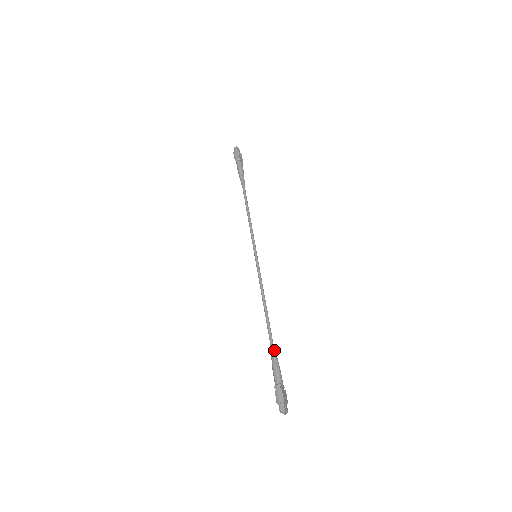
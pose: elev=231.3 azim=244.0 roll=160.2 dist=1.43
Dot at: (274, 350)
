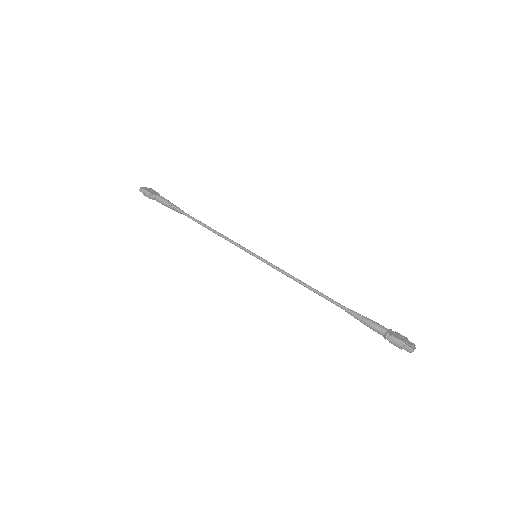
Dot at: (353, 312)
